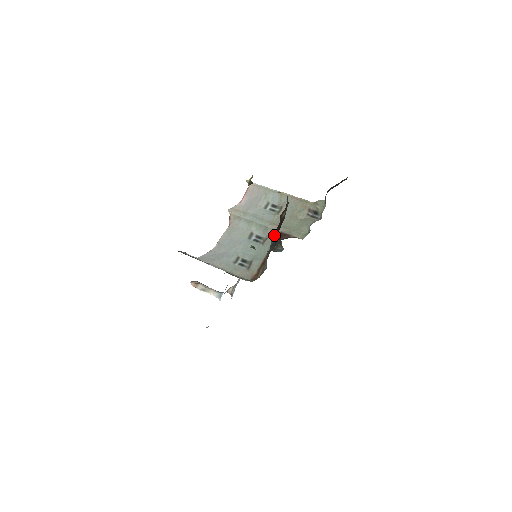
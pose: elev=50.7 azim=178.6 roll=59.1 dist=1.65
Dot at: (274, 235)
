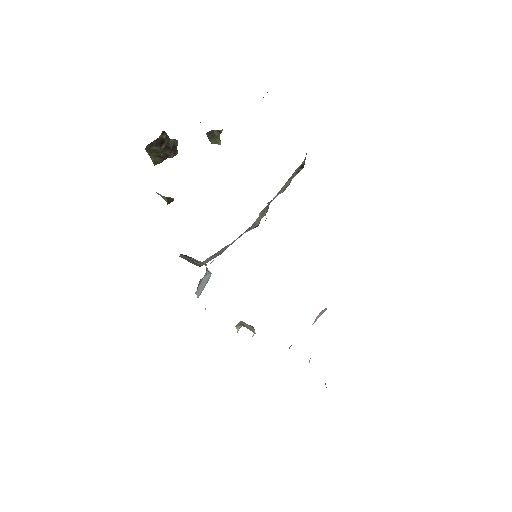
Dot at: occluded
